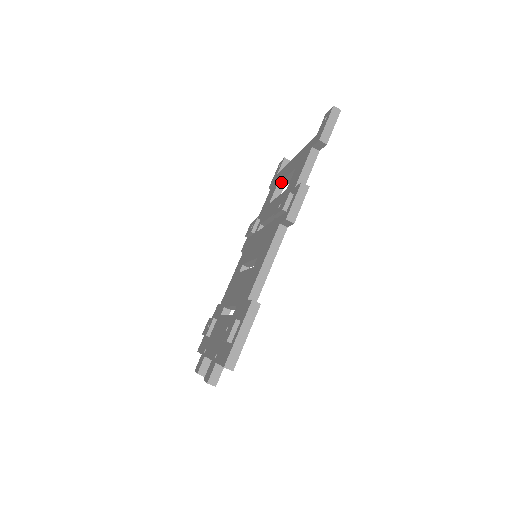
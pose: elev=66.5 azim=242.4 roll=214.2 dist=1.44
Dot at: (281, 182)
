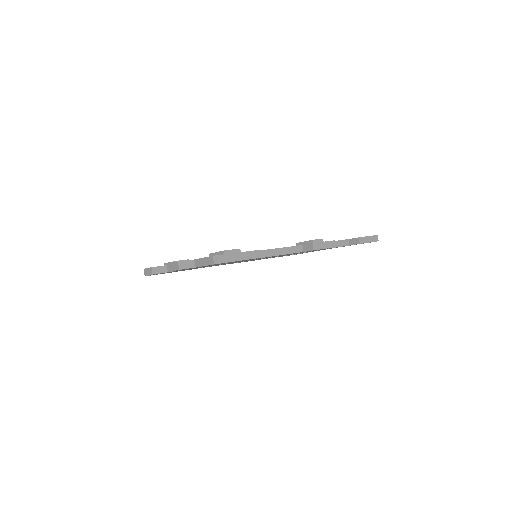
Dot at: occluded
